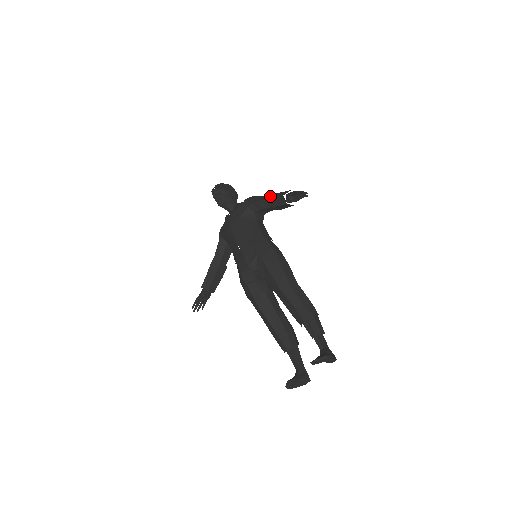
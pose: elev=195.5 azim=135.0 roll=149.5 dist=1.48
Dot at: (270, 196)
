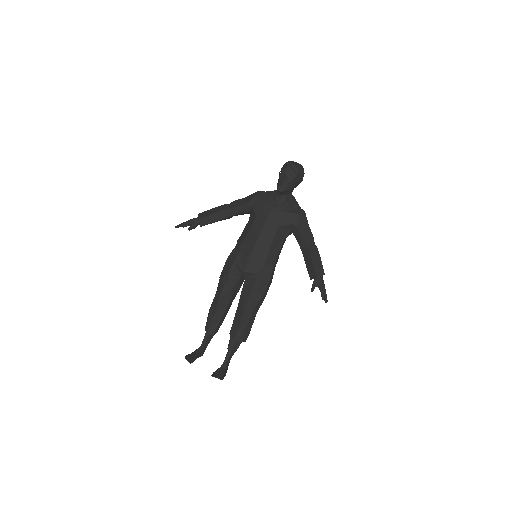
Dot at: (311, 249)
